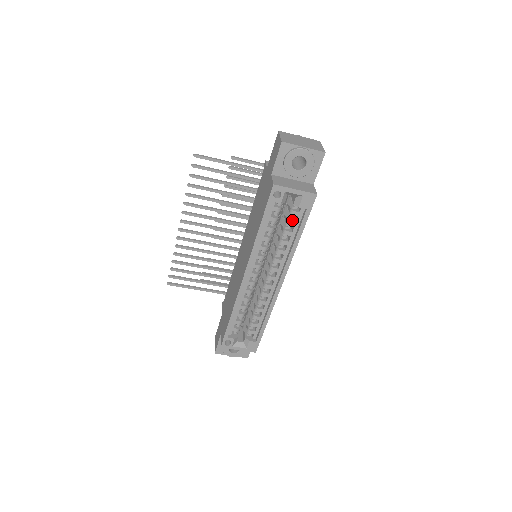
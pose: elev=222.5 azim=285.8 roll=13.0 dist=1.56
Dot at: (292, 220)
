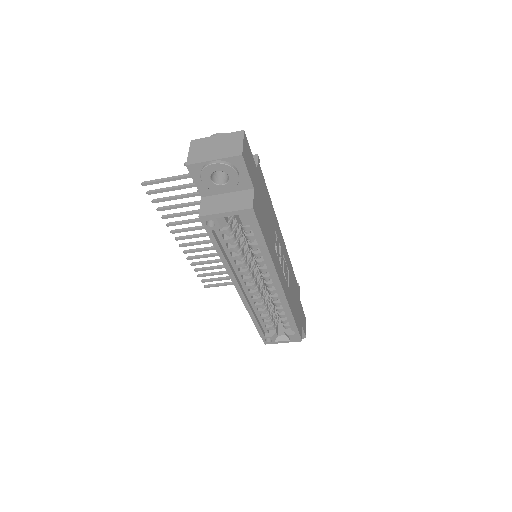
Dot at: (250, 234)
